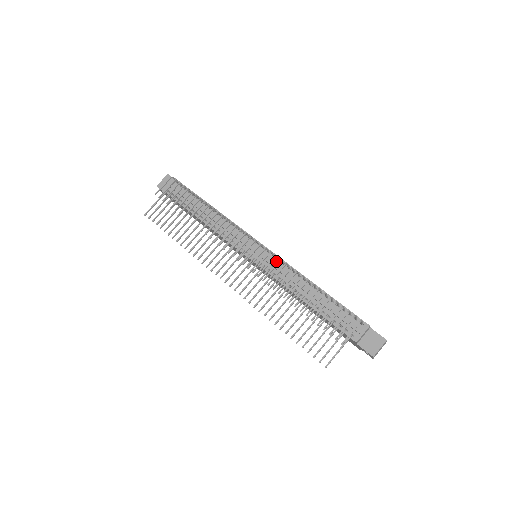
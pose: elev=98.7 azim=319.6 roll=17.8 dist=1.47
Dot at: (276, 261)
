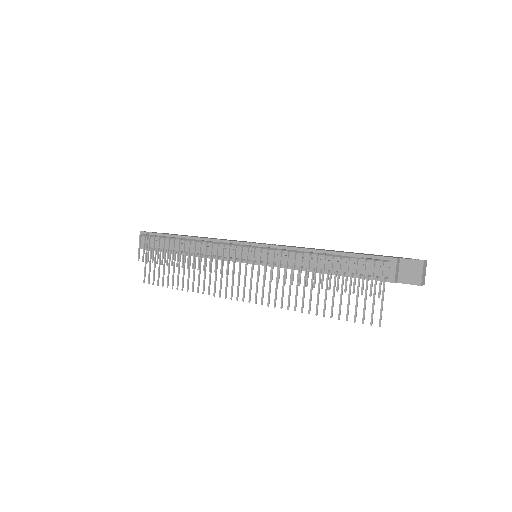
Dot at: occluded
